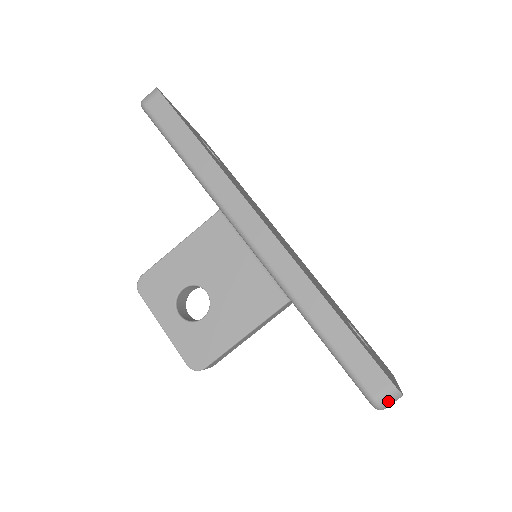
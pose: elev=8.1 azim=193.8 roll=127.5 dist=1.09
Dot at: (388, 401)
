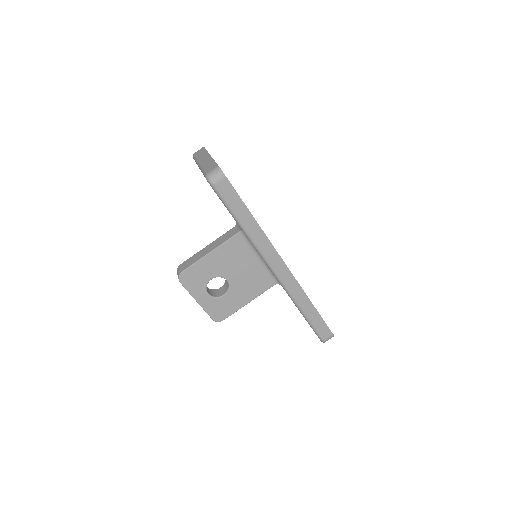
Dot at: occluded
